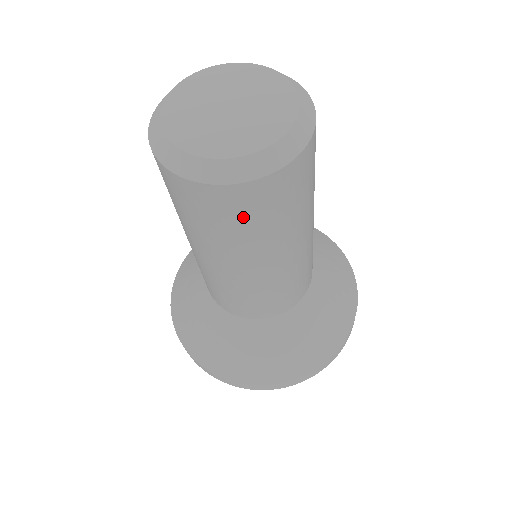
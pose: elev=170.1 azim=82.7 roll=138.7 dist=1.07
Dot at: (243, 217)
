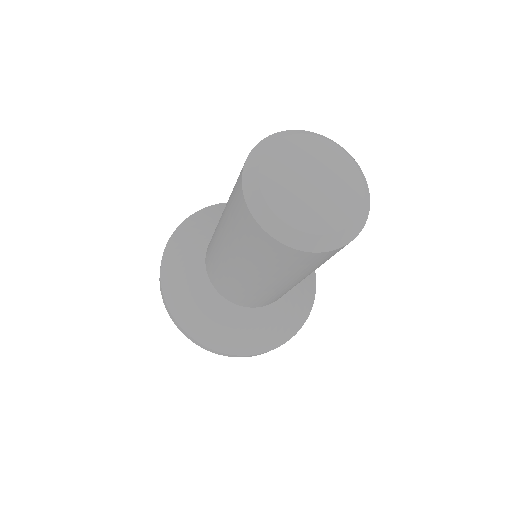
Dot at: (329, 258)
